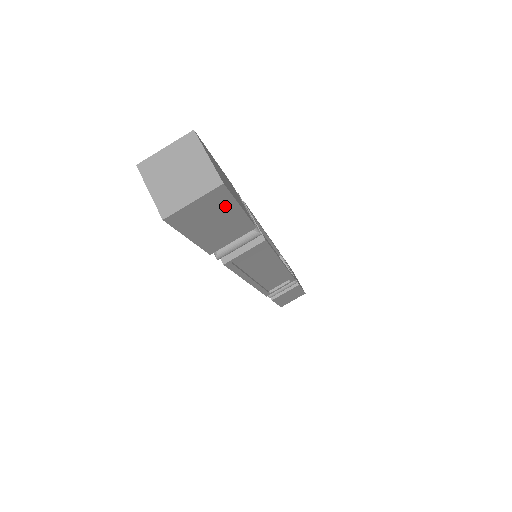
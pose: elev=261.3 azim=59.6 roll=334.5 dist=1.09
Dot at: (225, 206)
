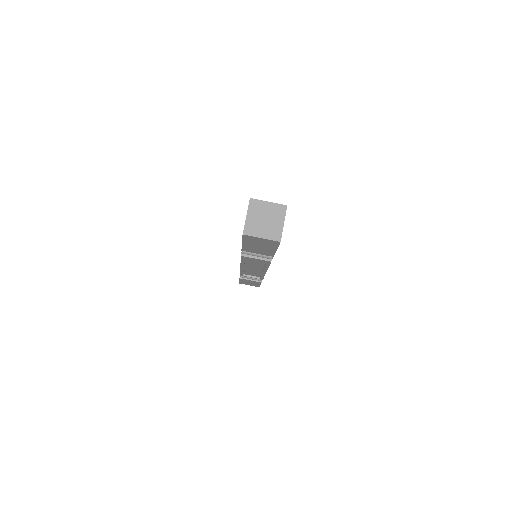
Dot at: (271, 245)
